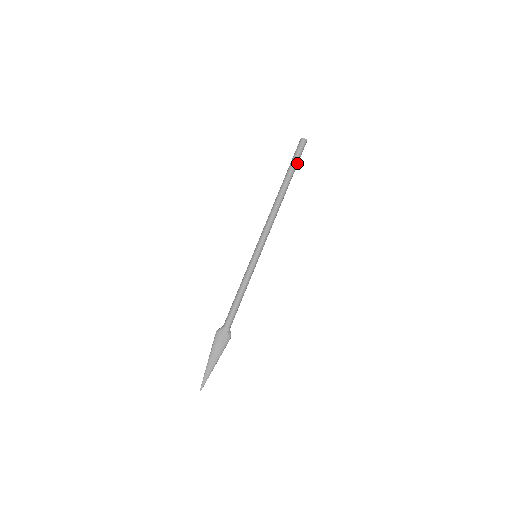
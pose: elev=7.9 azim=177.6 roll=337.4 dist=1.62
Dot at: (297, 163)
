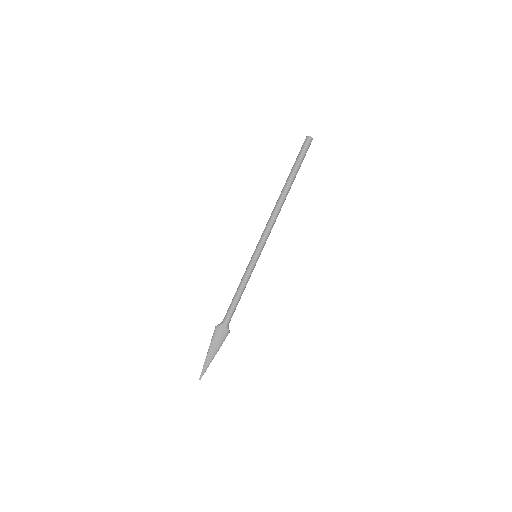
Dot at: (301, 163)
